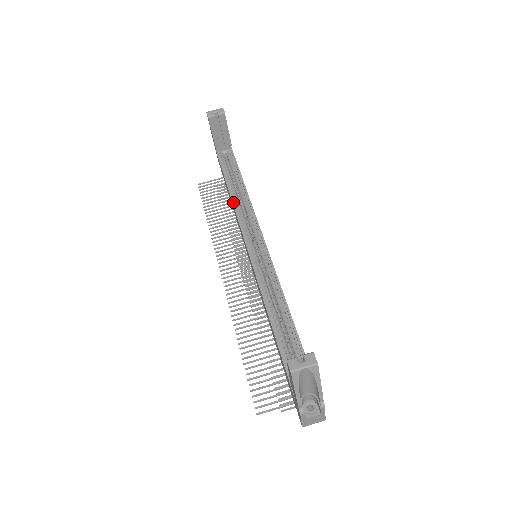
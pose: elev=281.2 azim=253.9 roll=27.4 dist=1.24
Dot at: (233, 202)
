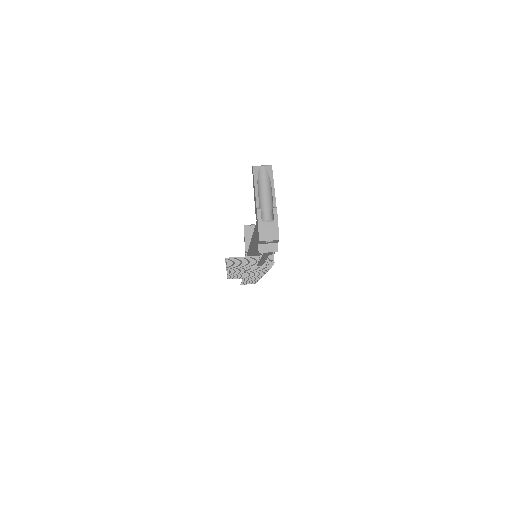
Dot at: occluded
